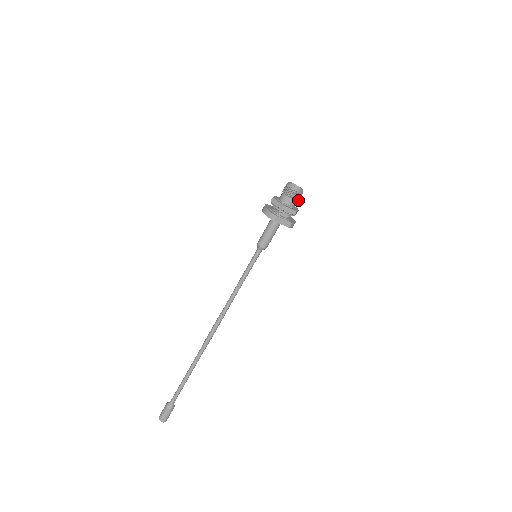
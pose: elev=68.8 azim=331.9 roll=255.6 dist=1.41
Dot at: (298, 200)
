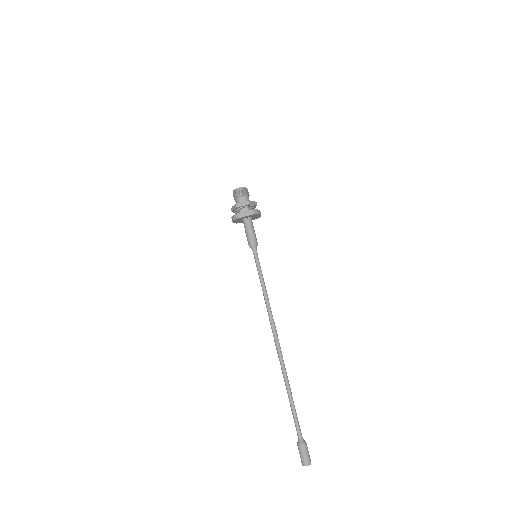
Dot at: (246, 195)
